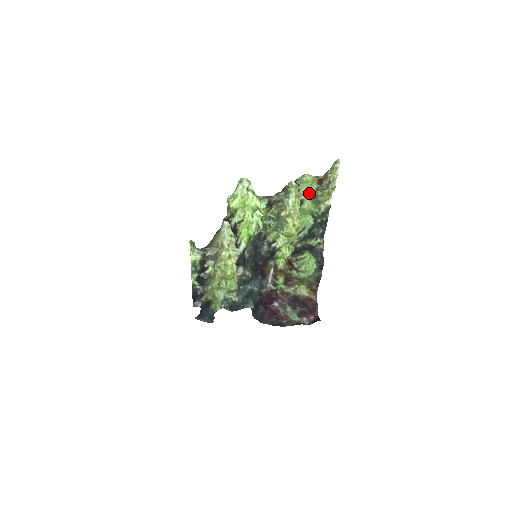
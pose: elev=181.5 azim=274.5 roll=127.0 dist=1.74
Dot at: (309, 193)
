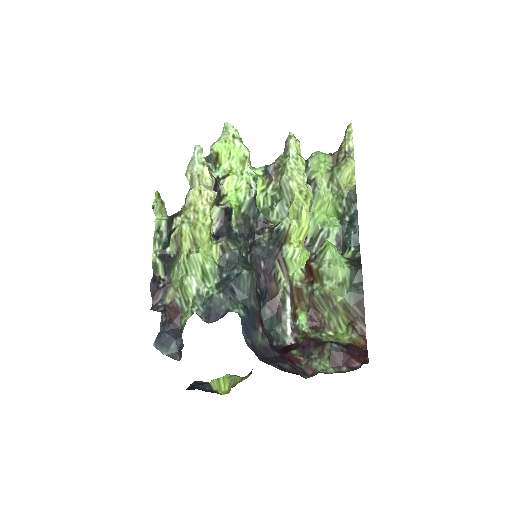
Dot at: (323, 174)
